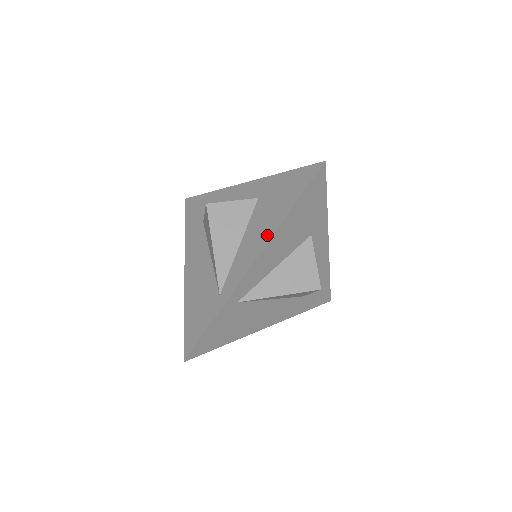
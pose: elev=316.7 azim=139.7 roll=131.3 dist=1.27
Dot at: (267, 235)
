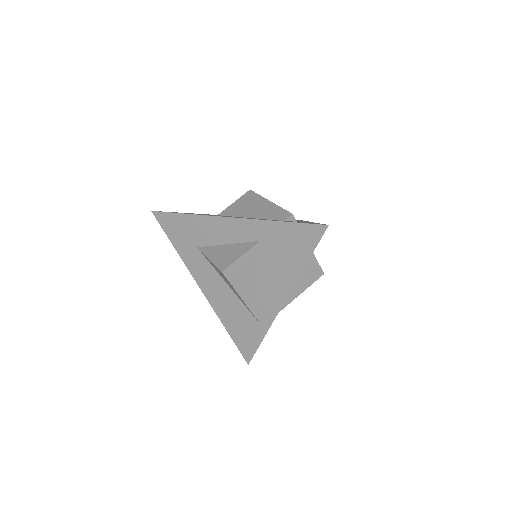
Dot at: (288, 282)
